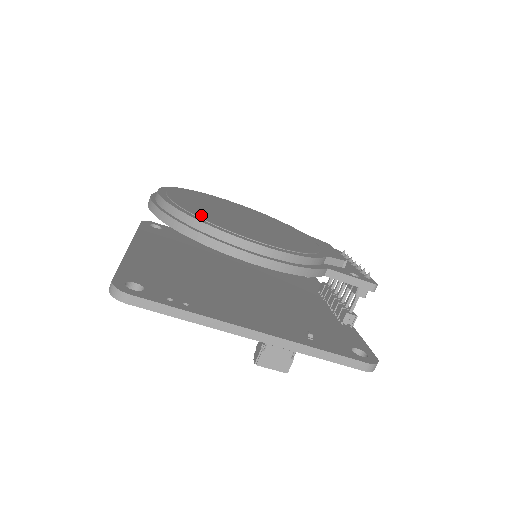
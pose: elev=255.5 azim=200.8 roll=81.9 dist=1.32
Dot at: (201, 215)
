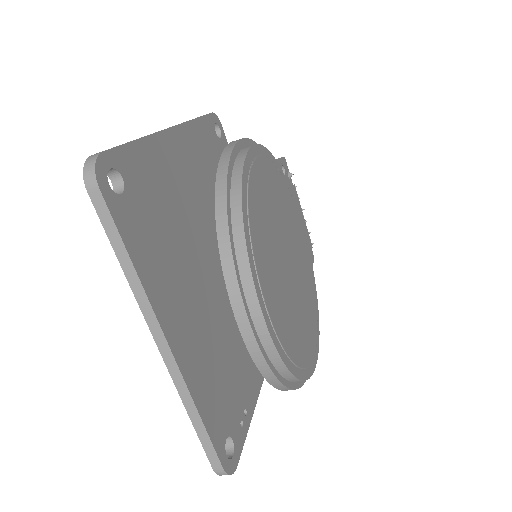
Dot at: (301, 356)
